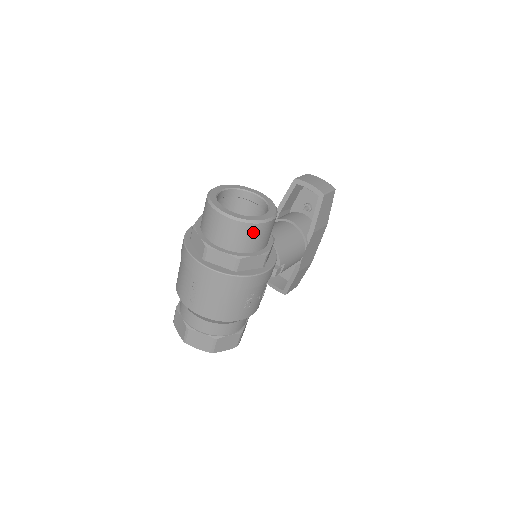
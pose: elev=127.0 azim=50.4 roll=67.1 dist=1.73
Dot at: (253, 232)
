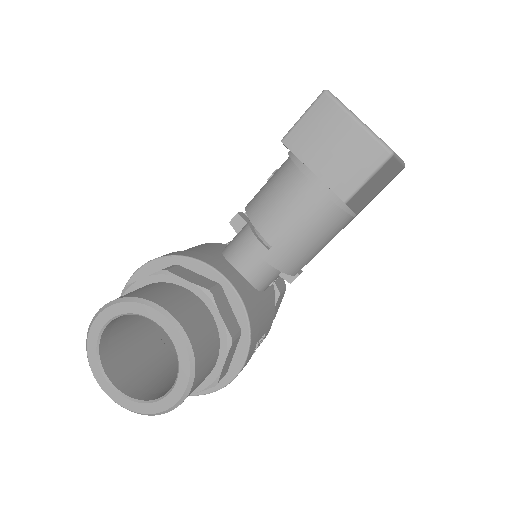
Dot at: occluded
